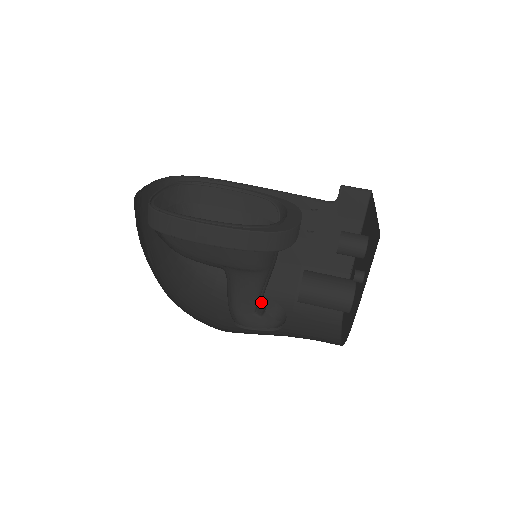
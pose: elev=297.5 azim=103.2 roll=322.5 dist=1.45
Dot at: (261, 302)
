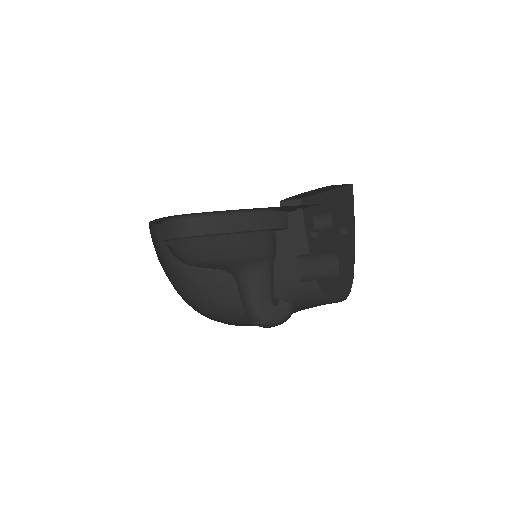
Dot at: occluded
